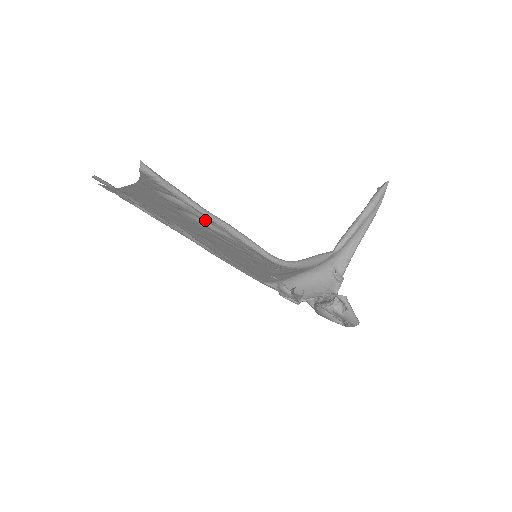
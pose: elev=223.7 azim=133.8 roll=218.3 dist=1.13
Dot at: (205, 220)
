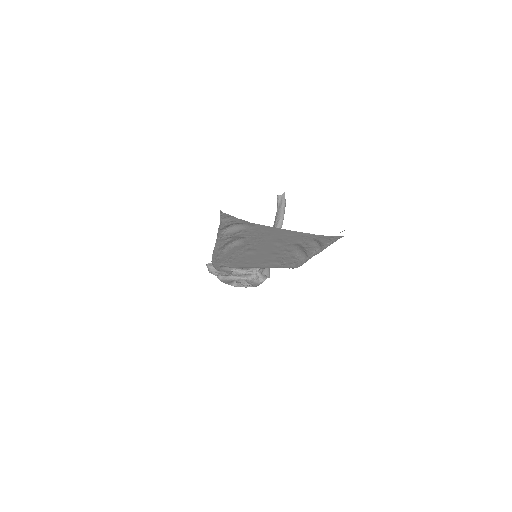
Dot at: (308, 252)
